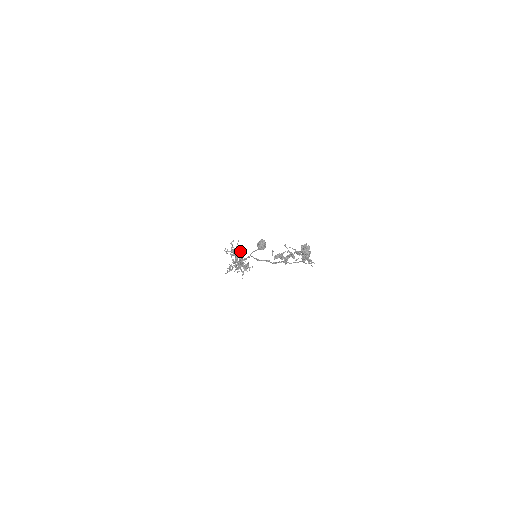
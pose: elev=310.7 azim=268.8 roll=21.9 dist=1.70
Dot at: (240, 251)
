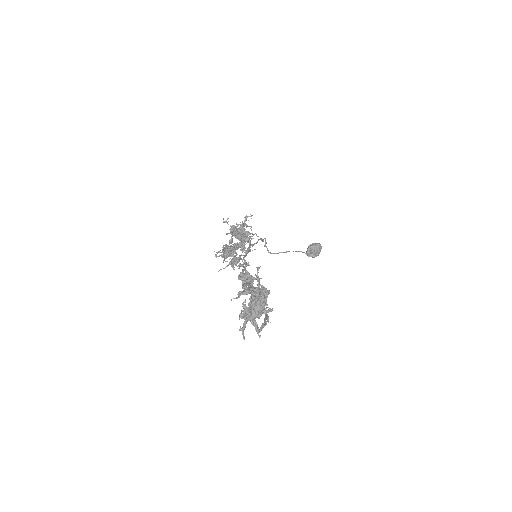
Dot at: occluded
